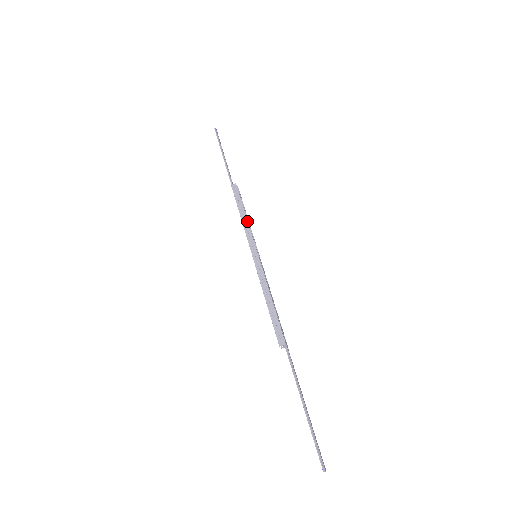
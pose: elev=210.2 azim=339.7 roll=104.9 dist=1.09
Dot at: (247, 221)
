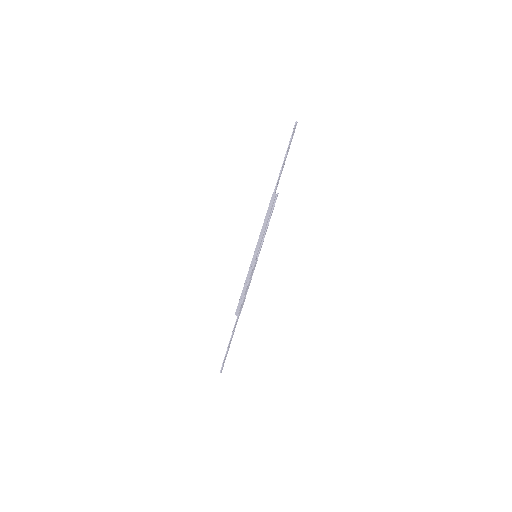
Dot at: (264, 230)
